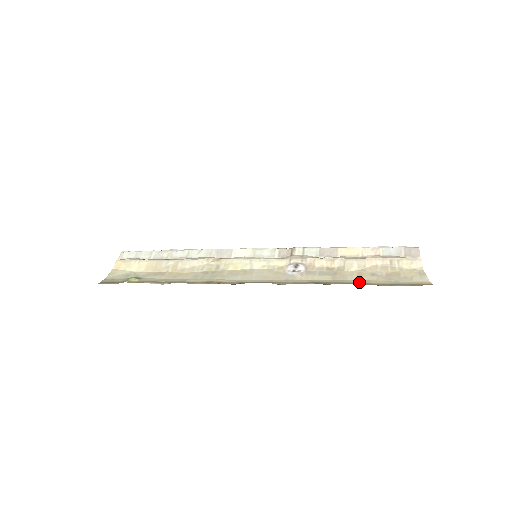
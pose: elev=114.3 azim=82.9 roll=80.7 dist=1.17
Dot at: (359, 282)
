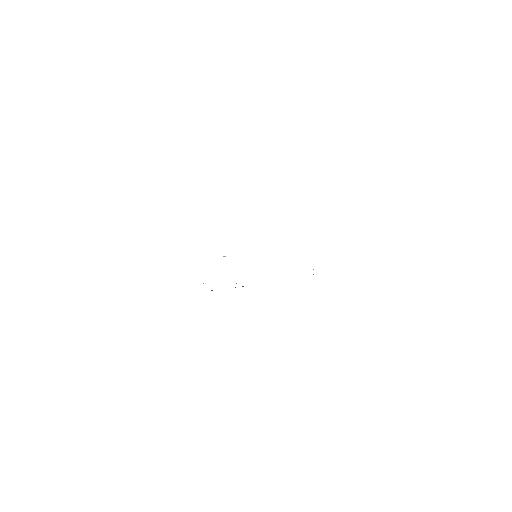
Dot at: occluded
